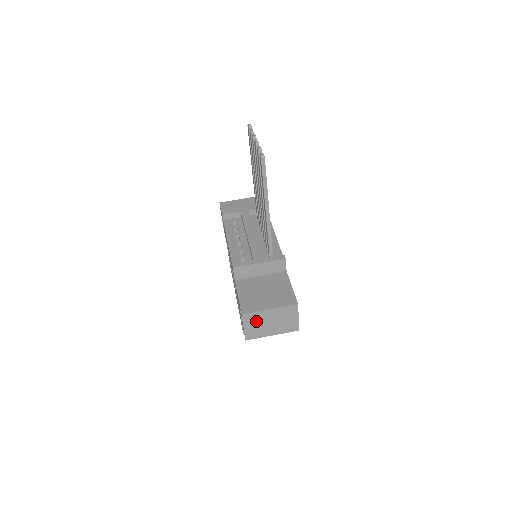
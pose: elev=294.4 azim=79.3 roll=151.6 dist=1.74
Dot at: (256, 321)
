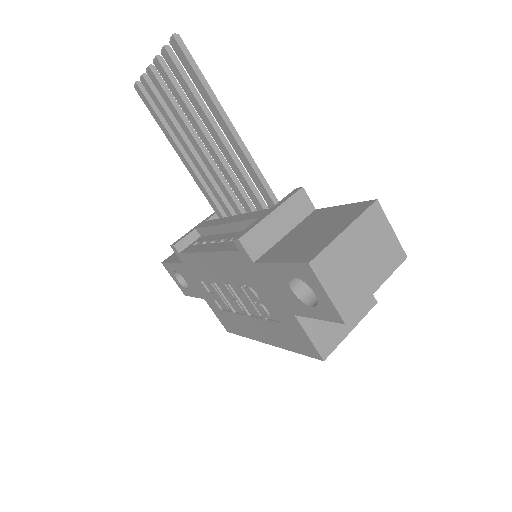
Dot at: (338, 269)
